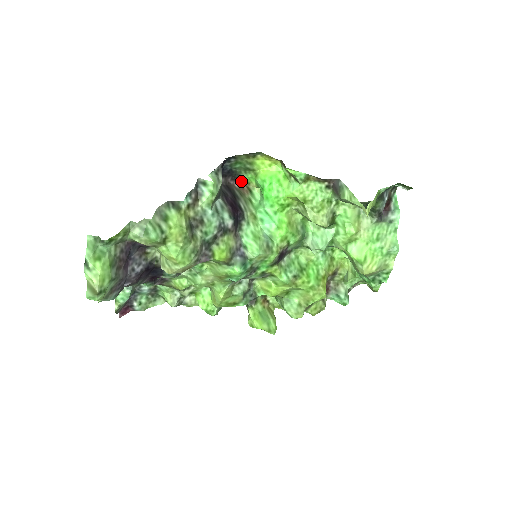
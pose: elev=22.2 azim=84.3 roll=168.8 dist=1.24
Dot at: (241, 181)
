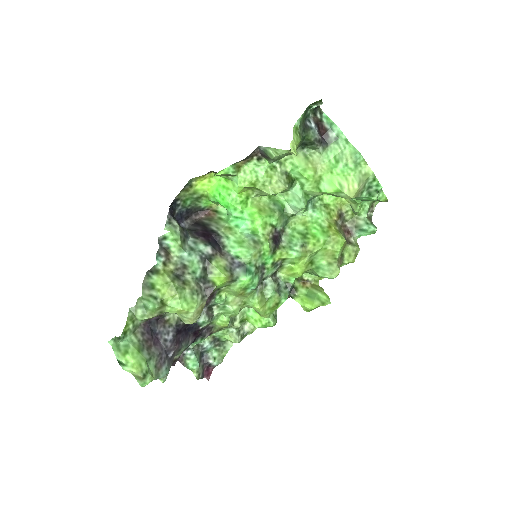
Dot at: (204, 210)
